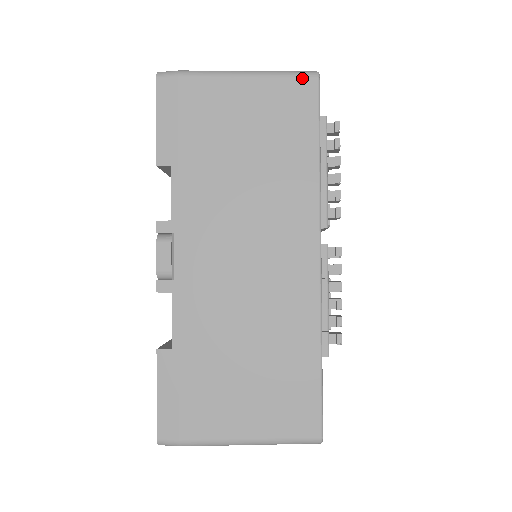
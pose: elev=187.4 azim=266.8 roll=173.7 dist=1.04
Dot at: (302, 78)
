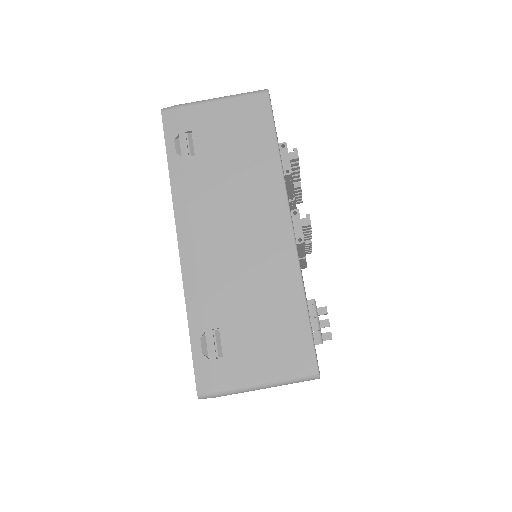
Dot at: occluded
